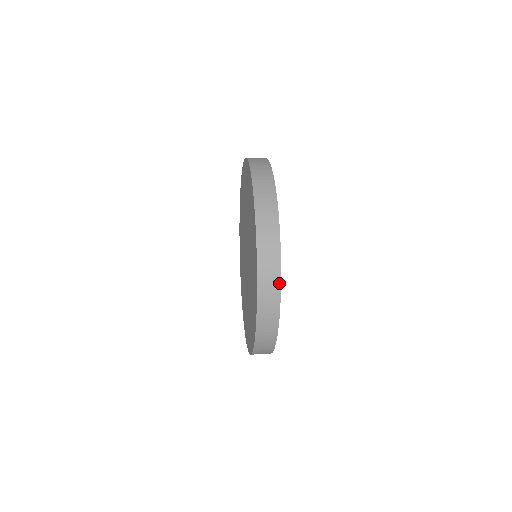
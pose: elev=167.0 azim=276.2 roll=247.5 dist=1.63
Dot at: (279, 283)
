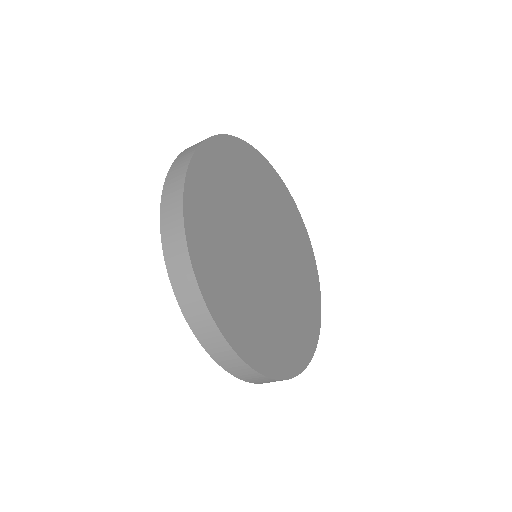
Dot at: (225, 135)
